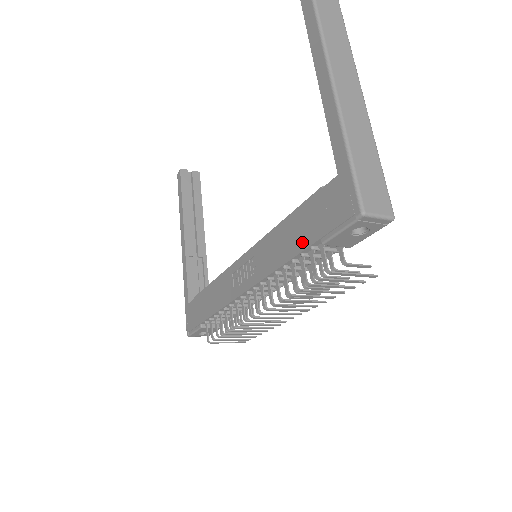
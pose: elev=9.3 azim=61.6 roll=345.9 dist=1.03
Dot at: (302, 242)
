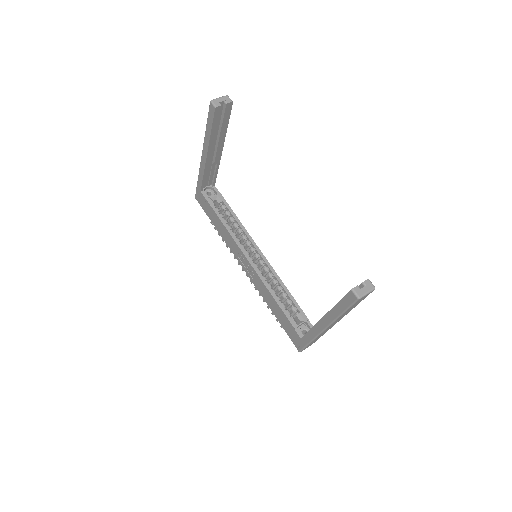
Dot at: (277, 317)
